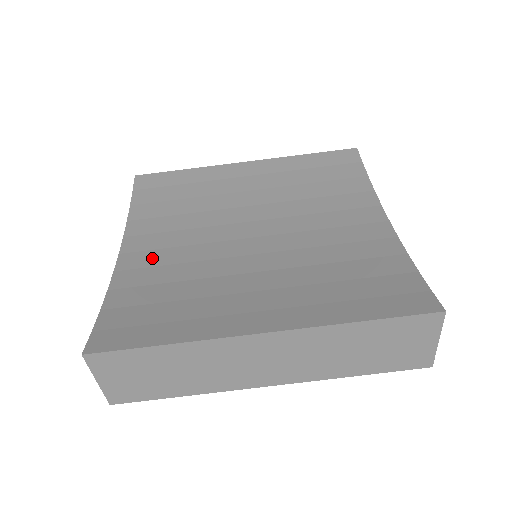
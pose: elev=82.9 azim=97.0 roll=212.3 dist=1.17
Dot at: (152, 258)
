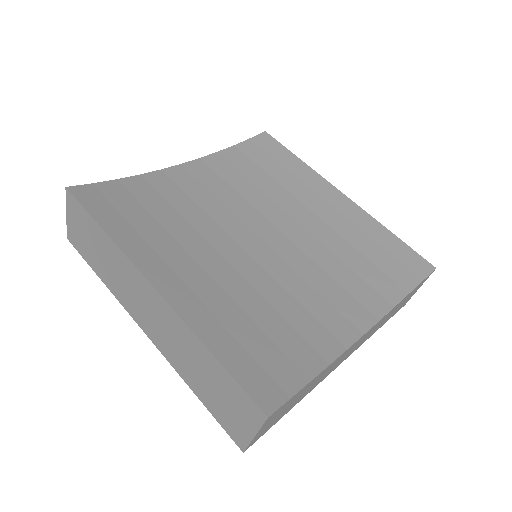
Dot at: (191, 185)
